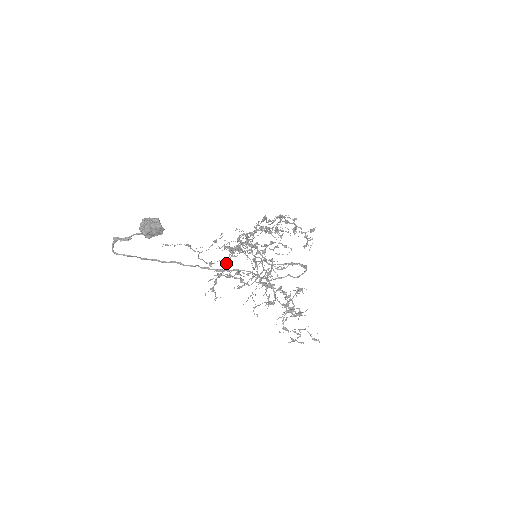
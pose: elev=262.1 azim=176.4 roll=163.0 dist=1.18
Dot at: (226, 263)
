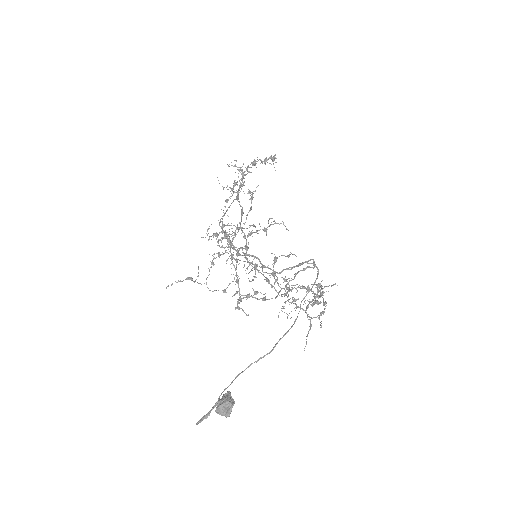
Dot at: (236, 280)
